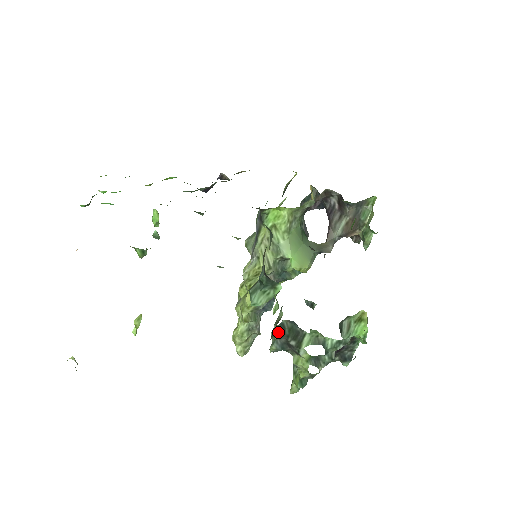
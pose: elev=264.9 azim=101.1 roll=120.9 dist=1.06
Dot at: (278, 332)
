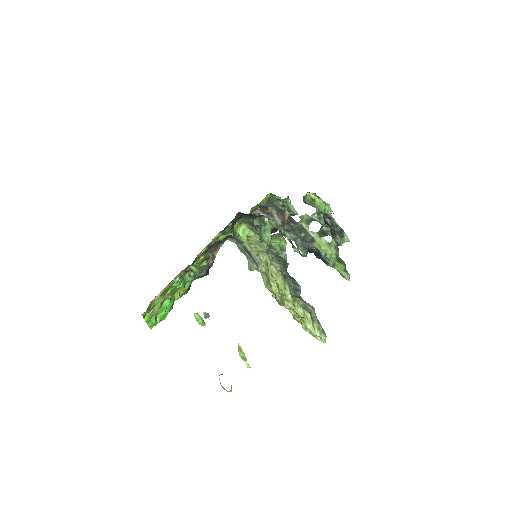
Dot at: (291, 238)
